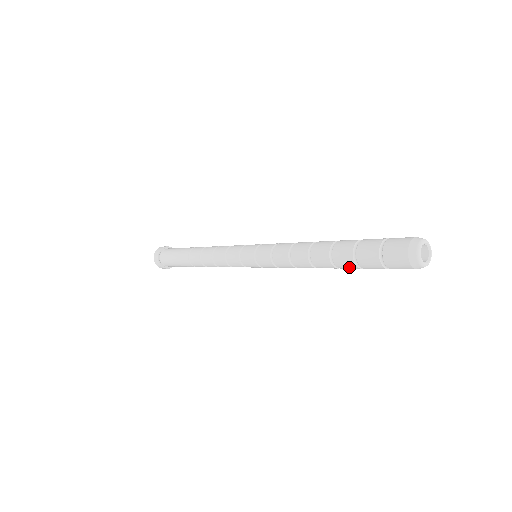
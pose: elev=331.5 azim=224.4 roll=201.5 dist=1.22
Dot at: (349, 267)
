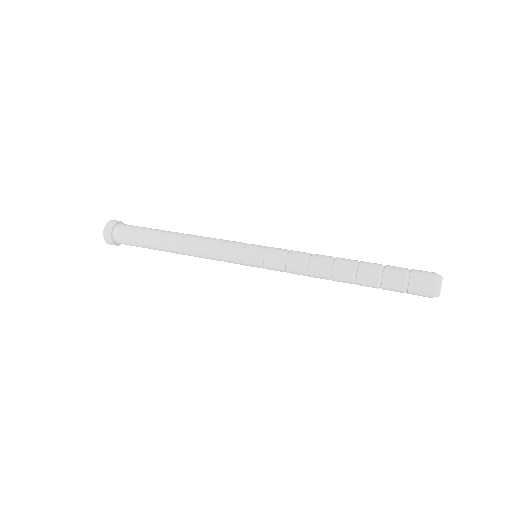
Dot at: occluded
